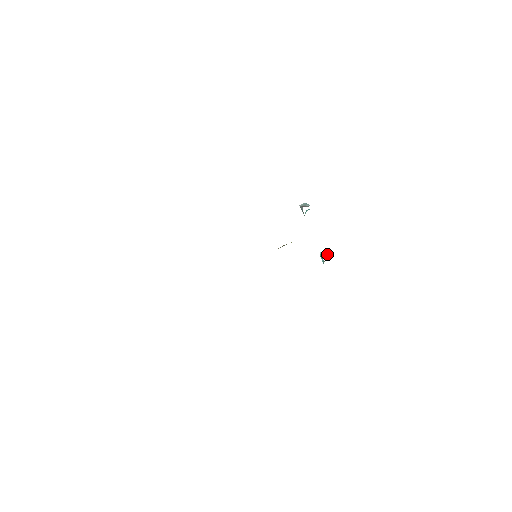
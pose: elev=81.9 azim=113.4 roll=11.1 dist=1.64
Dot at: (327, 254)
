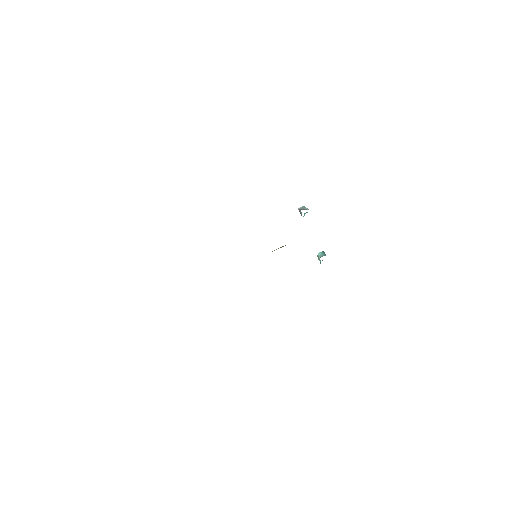
Dot at: (324, 255)
